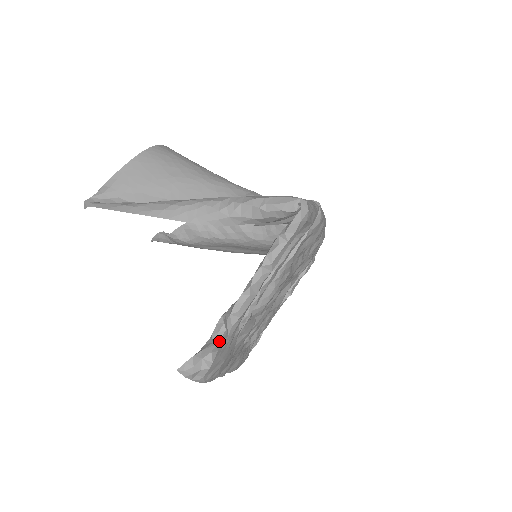
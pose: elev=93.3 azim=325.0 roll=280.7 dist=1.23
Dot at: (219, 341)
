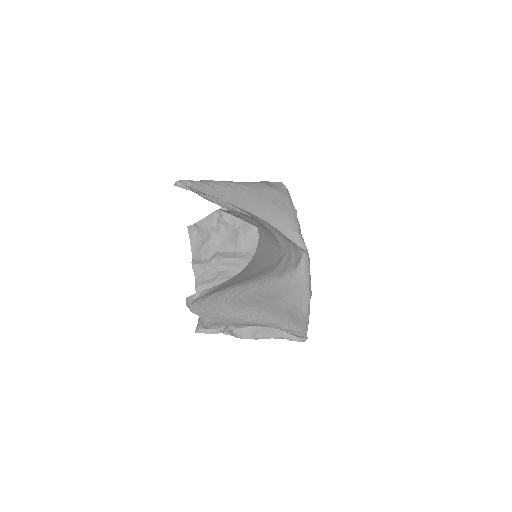
Dot at: (224, 333)
